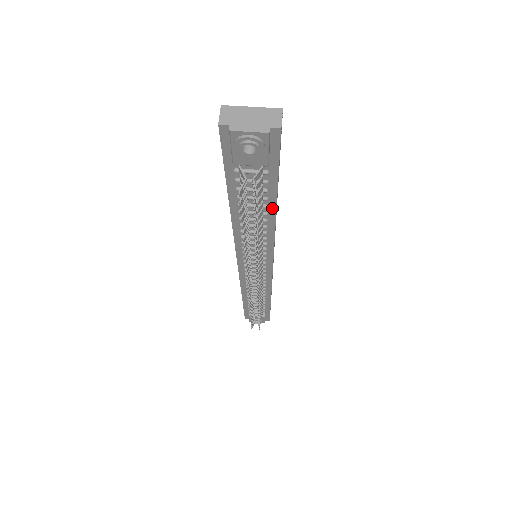
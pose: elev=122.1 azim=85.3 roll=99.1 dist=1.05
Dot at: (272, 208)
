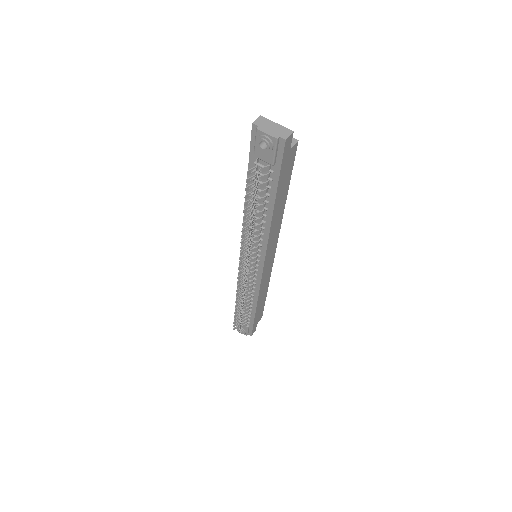
Dot at: (271, 206)
